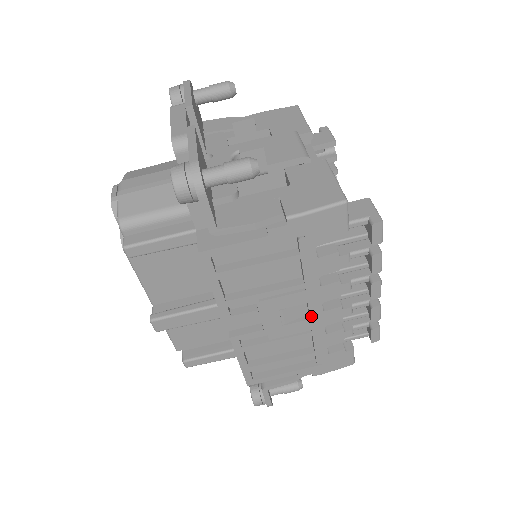
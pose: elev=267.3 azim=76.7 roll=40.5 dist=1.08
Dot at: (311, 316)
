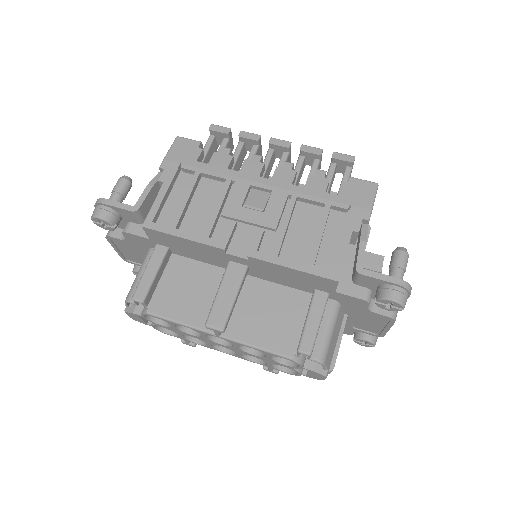
Dot at: (269, 189)
